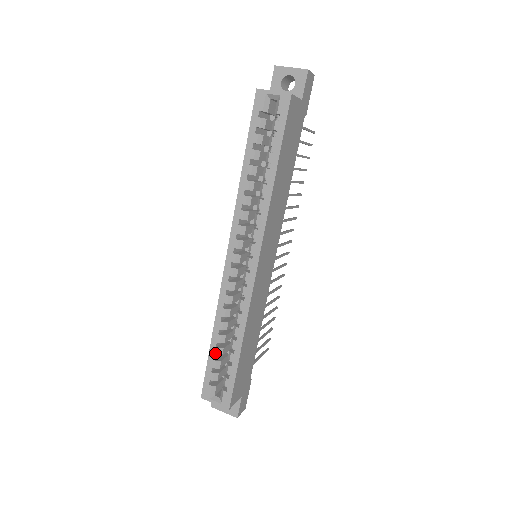
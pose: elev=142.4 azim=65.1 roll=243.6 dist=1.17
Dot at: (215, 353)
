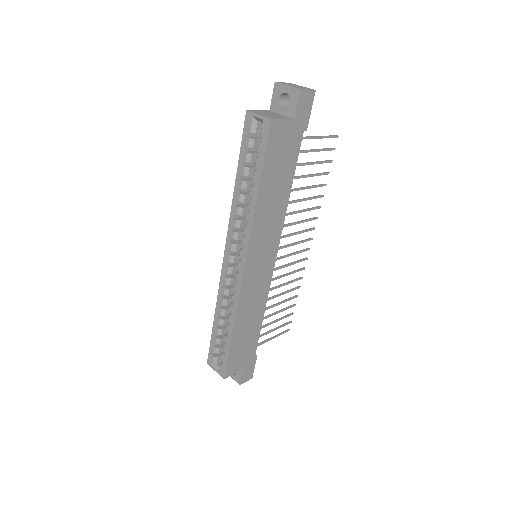
Dot at: (216, 332)
